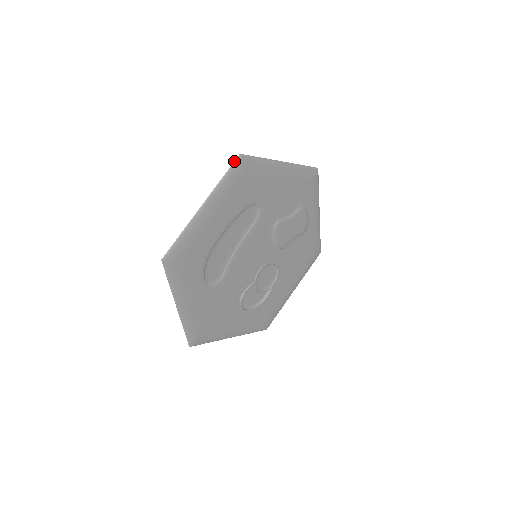
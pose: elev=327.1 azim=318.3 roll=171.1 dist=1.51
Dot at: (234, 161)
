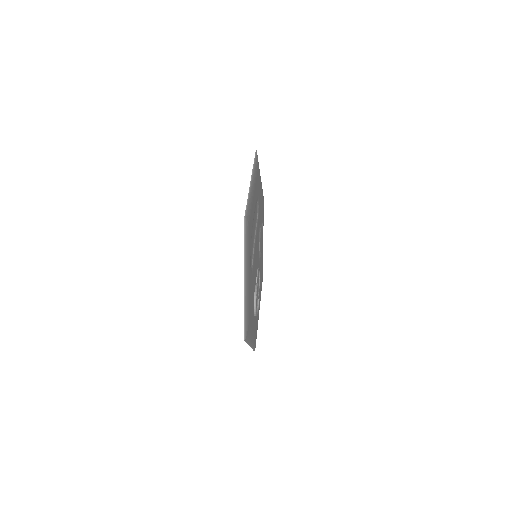
Dot at: (255, 153)
